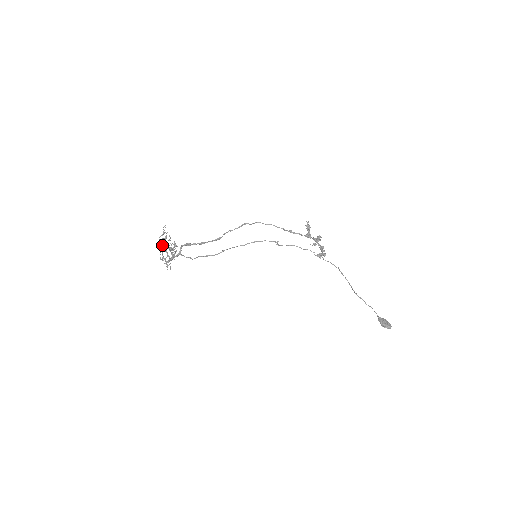
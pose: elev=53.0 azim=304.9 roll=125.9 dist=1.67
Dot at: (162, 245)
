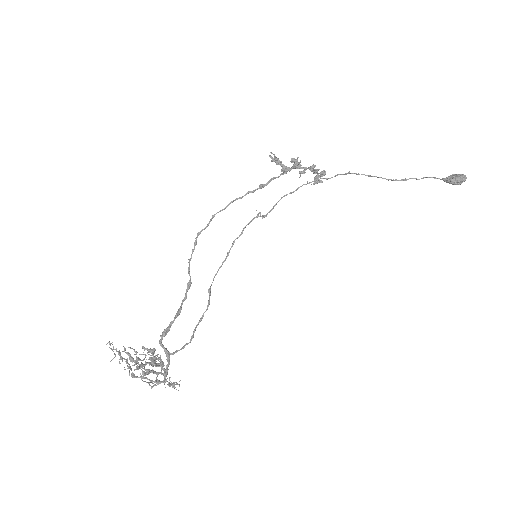
Dot at: occluded
